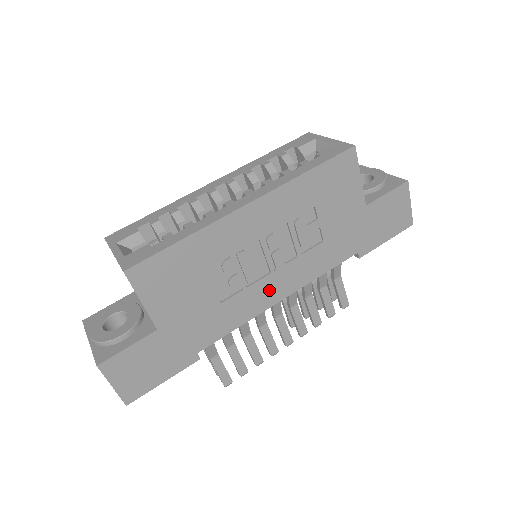
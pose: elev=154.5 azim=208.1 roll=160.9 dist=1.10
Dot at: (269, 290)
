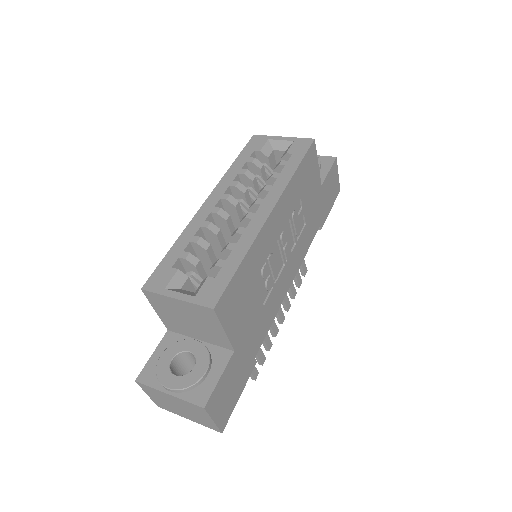
Dot at: (285, 280)
